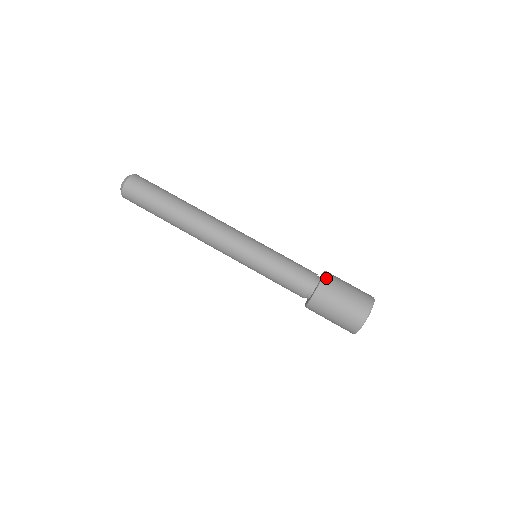
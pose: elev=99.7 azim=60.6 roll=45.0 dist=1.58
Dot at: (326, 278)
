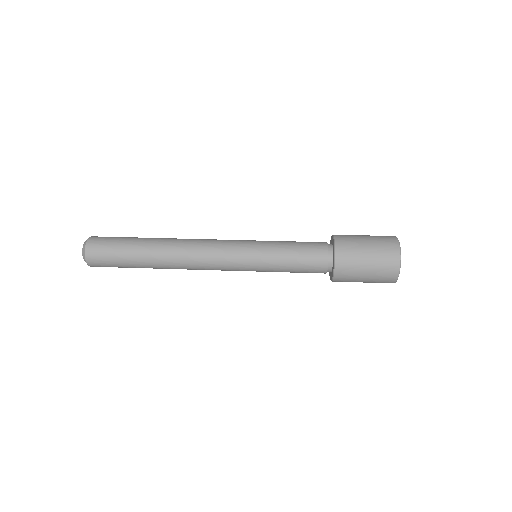
Dot at: occluded
